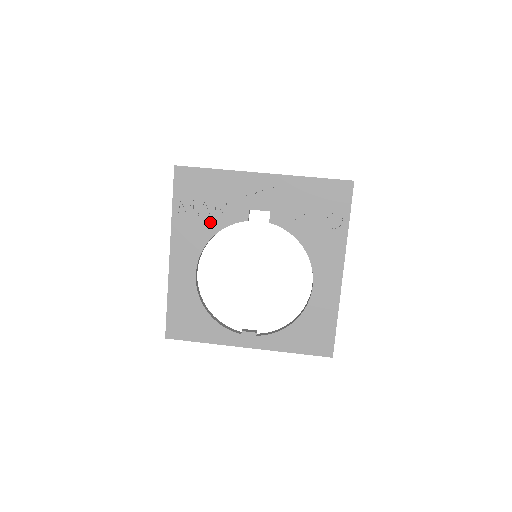
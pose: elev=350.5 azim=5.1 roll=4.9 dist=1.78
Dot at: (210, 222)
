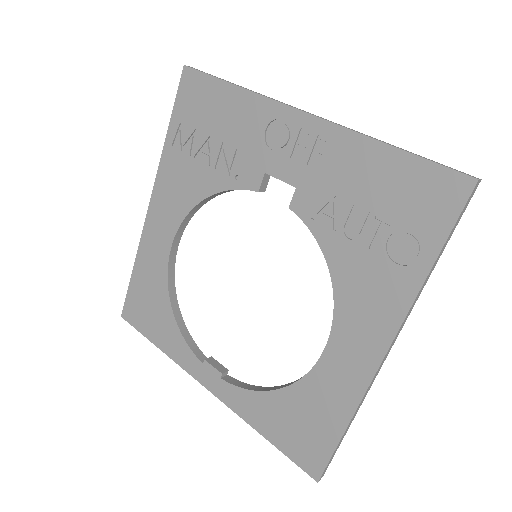
Dot at: (207, 174)
